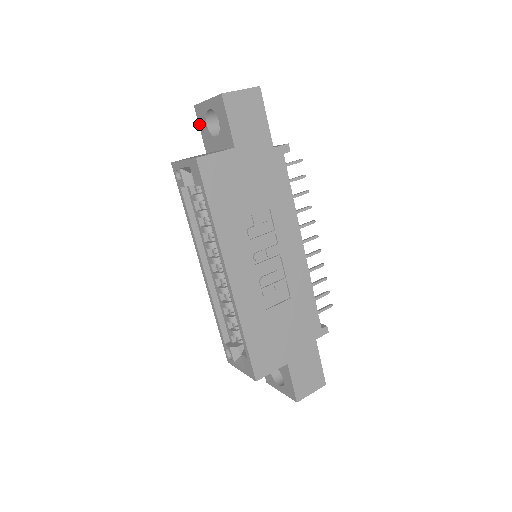
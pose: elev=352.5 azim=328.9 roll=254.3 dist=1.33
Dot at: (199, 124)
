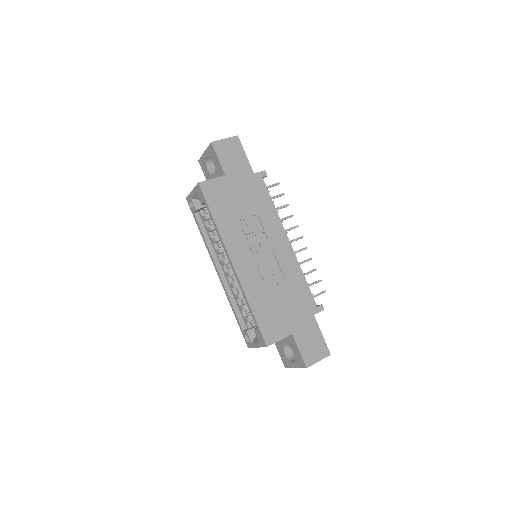
Dot at: (203, 172)
